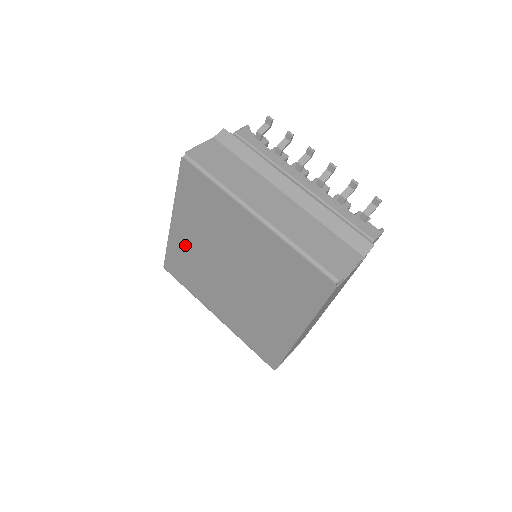
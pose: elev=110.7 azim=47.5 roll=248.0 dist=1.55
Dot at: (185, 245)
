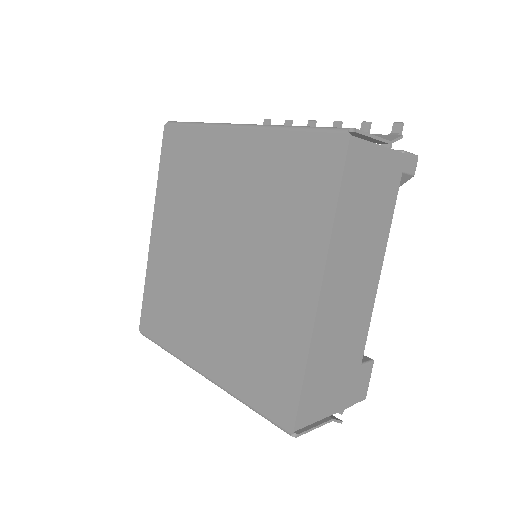
Dot at: (164, 260)
